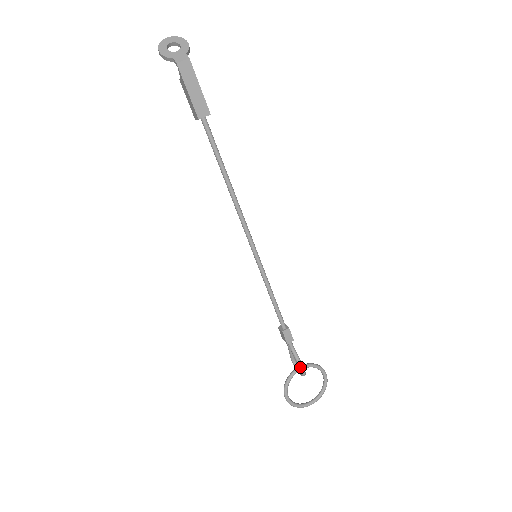
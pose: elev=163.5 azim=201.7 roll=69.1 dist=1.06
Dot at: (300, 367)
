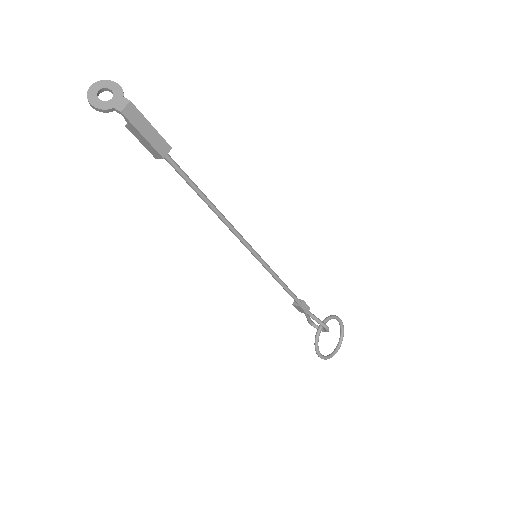
Dot at: (324, 327)
